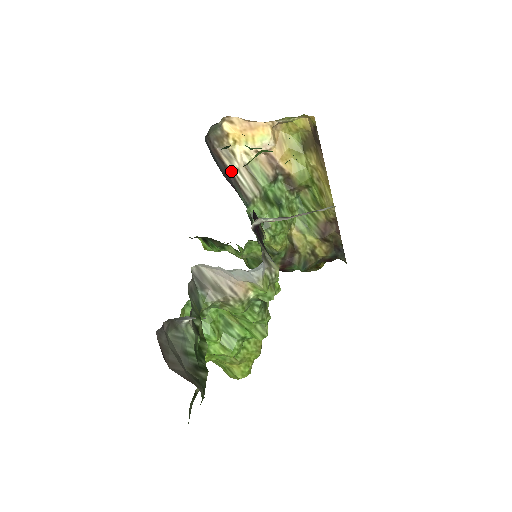
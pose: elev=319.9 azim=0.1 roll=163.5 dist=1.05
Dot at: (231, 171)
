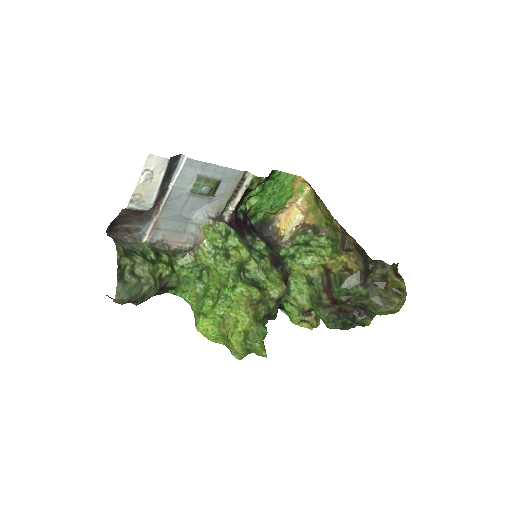
Dot at: occluded
